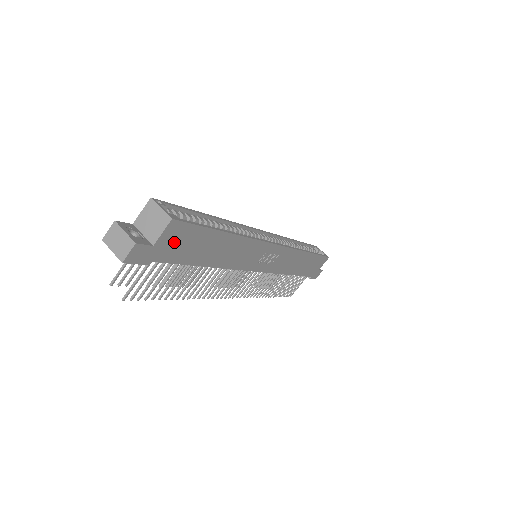
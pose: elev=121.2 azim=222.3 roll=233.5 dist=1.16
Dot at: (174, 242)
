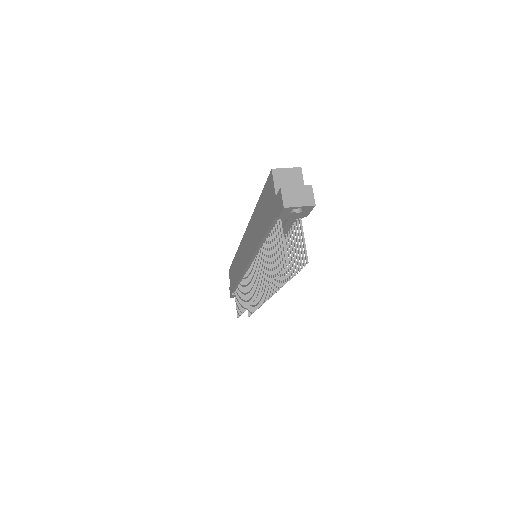
Dot at: occluded
